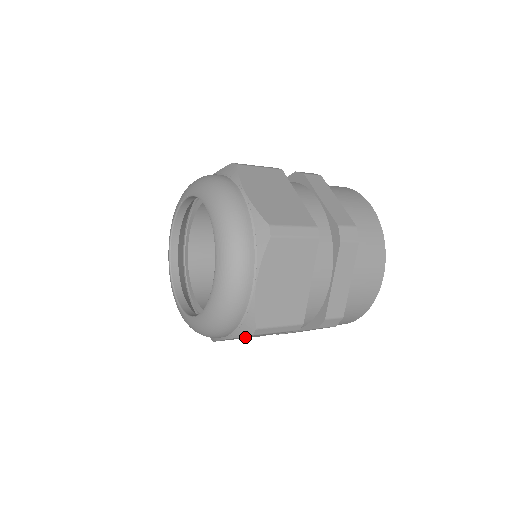
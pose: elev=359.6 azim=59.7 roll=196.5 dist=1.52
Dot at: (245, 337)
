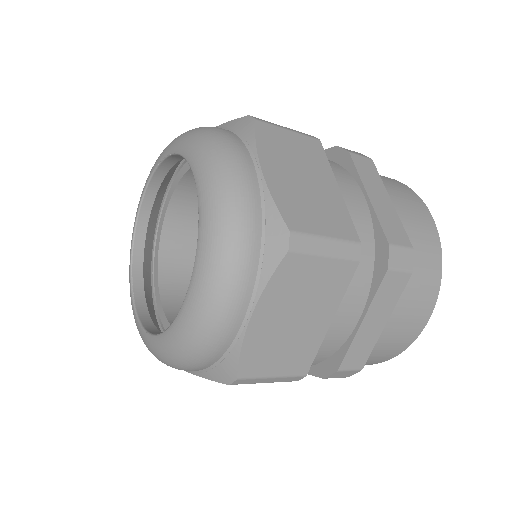
Dot at: occluded
